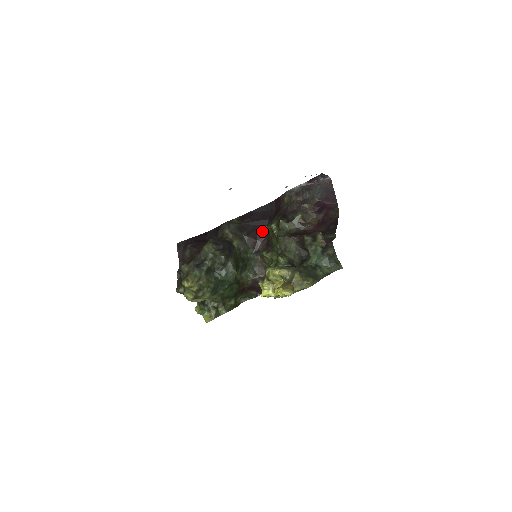
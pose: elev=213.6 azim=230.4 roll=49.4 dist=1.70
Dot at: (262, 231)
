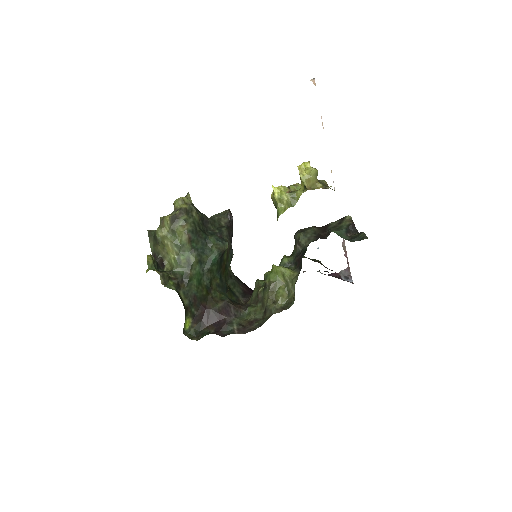
Dot at: occluded
